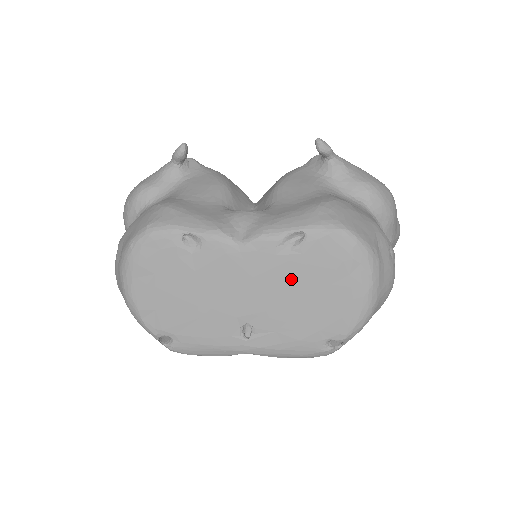
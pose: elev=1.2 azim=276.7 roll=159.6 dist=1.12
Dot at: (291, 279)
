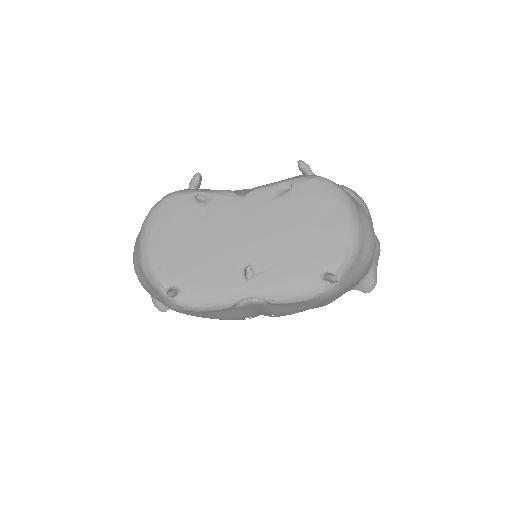
Dot at: (284, 219)
